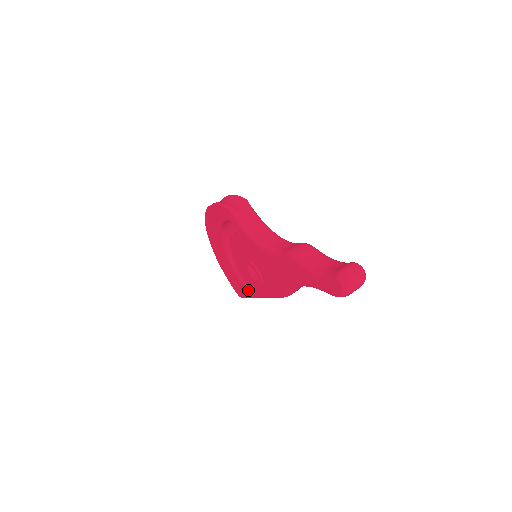
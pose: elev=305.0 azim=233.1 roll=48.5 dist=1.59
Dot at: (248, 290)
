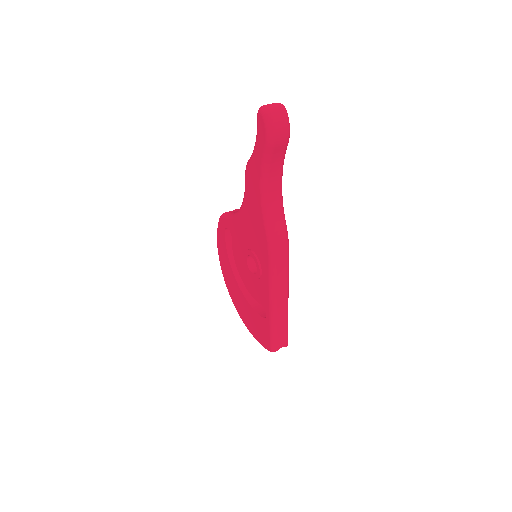
Dot at: (266, 315)
